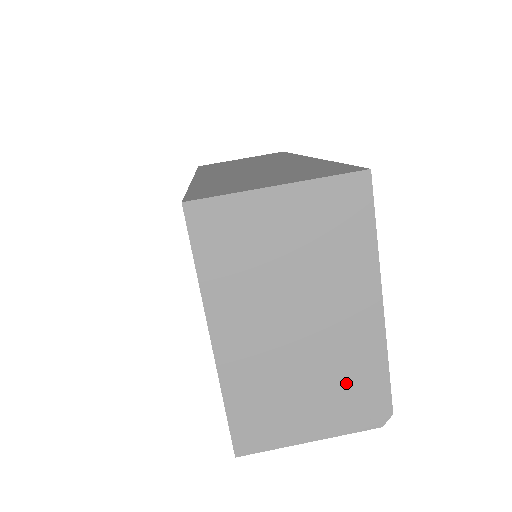
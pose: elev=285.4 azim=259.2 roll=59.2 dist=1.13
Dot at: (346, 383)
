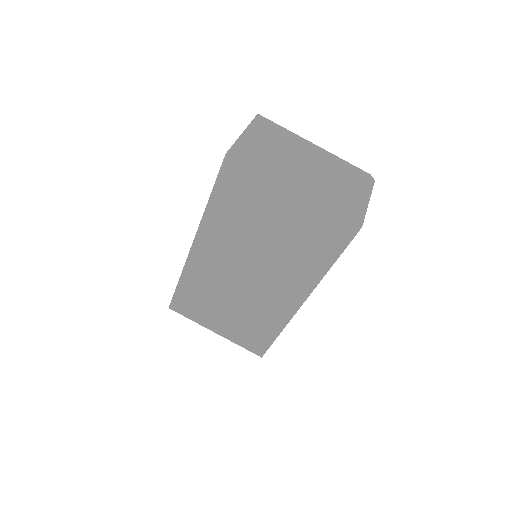
Dot at: (345, 175)
